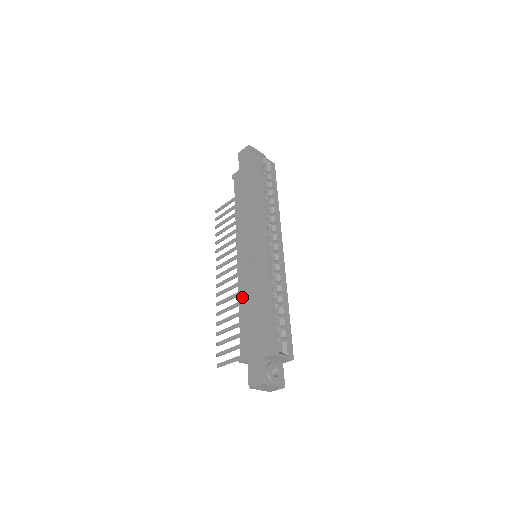
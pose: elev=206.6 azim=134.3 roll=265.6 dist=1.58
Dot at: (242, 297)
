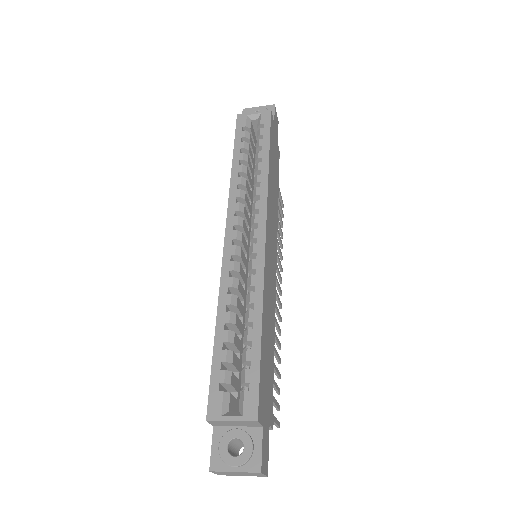
Dot at: occluded
